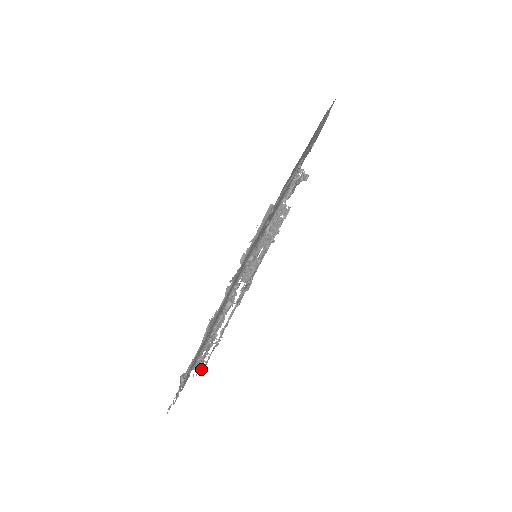
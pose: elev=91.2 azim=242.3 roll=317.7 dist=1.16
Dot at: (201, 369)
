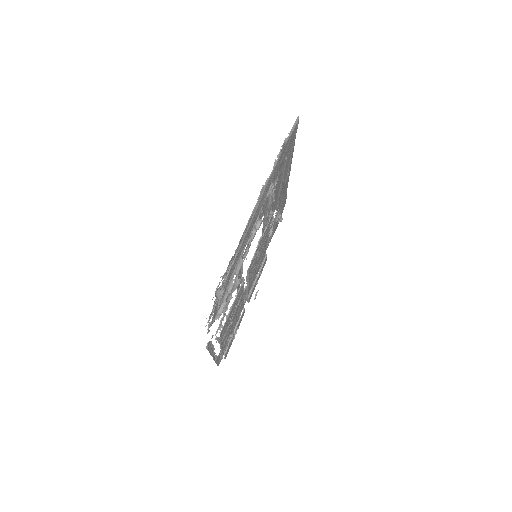
Dot at: (220, 328)
